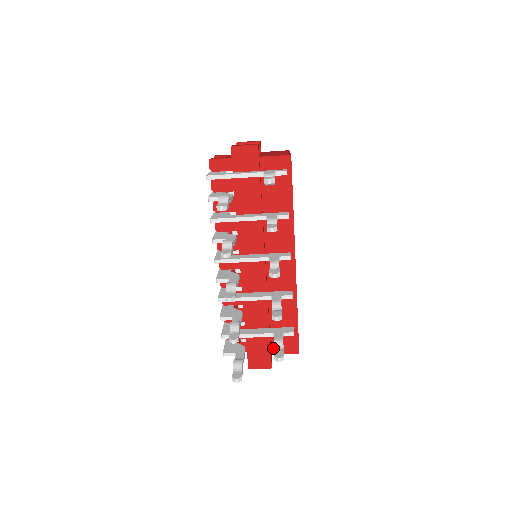
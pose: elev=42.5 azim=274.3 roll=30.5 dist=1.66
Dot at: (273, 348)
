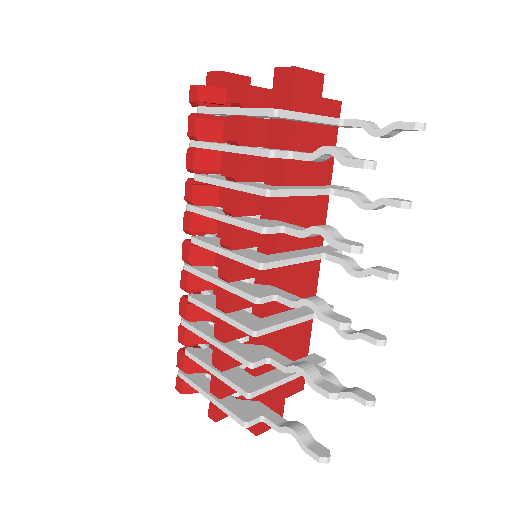
Dot at: occluded
